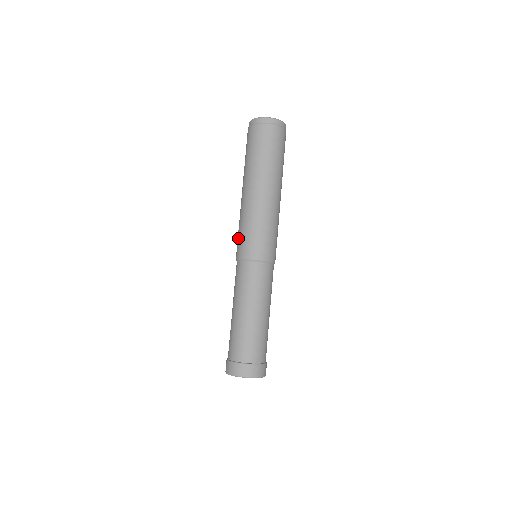
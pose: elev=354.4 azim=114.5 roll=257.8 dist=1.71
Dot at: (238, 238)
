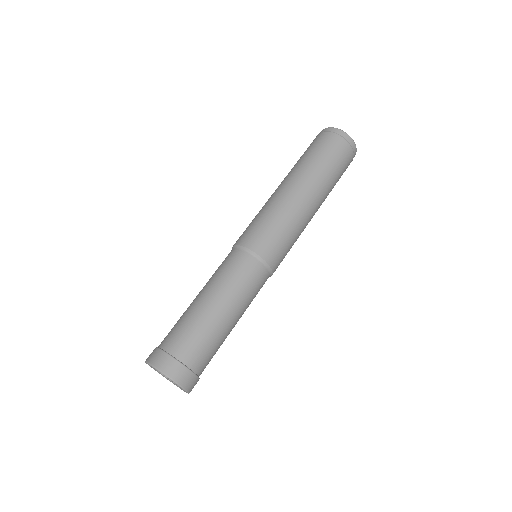
Dot at: occluded
